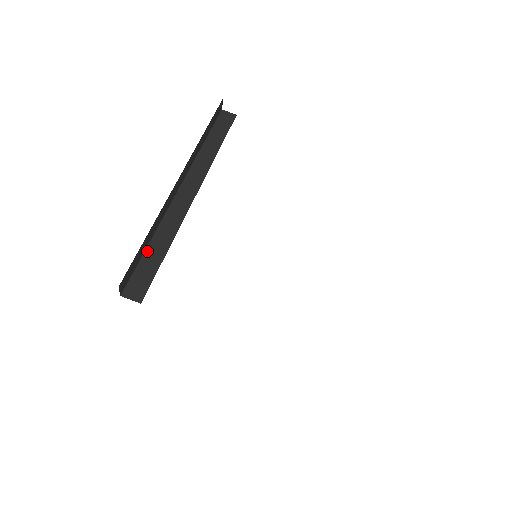
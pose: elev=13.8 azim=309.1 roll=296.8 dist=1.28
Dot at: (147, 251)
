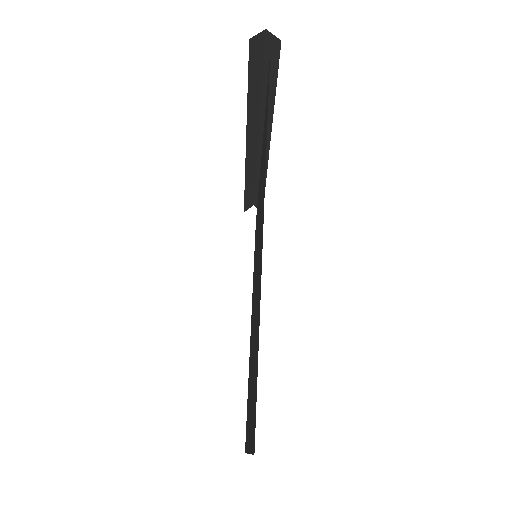
Dot at: (249, 90)
